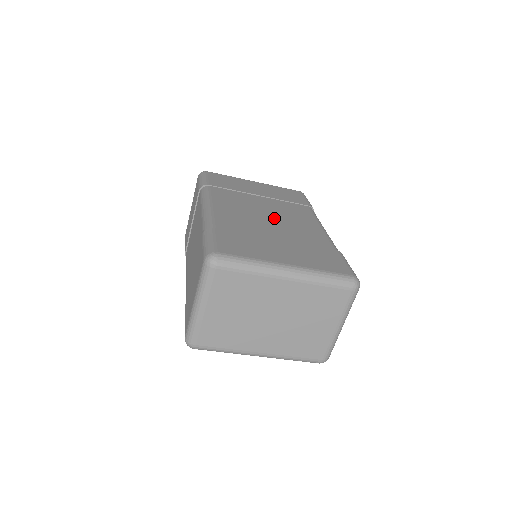
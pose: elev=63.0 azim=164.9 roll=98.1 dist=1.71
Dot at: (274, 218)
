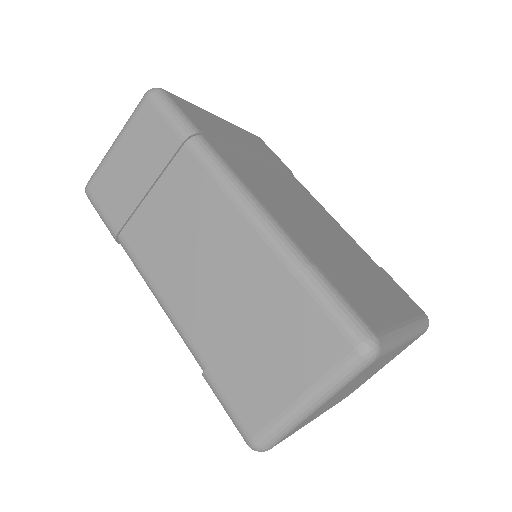
Dot at: (306, 211)
